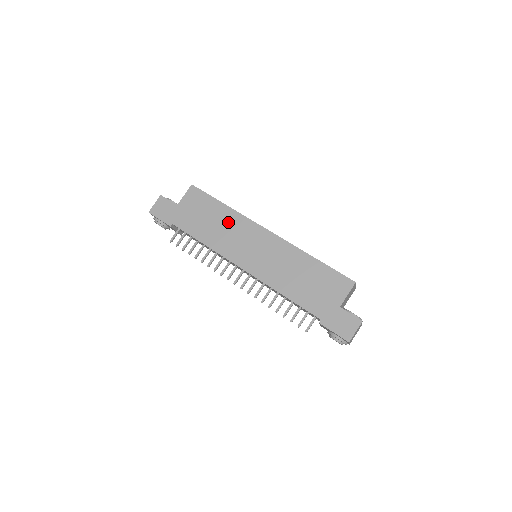
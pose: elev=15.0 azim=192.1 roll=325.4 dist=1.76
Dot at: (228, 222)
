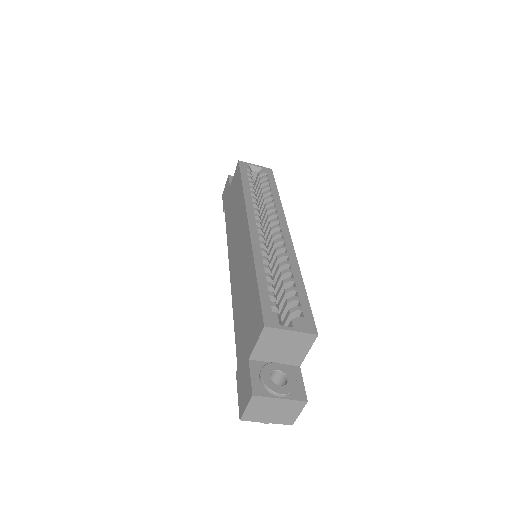
Dot at: (238, 209)
